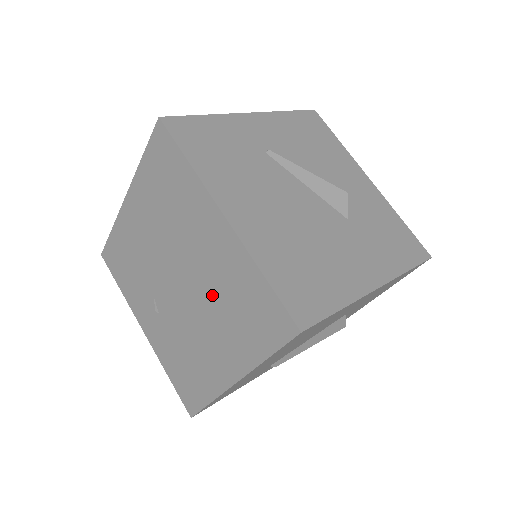
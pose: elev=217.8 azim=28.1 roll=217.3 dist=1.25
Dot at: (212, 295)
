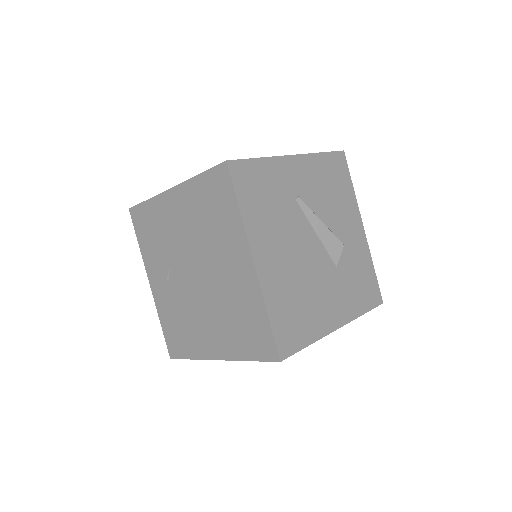
Dot at: (222, 300)
